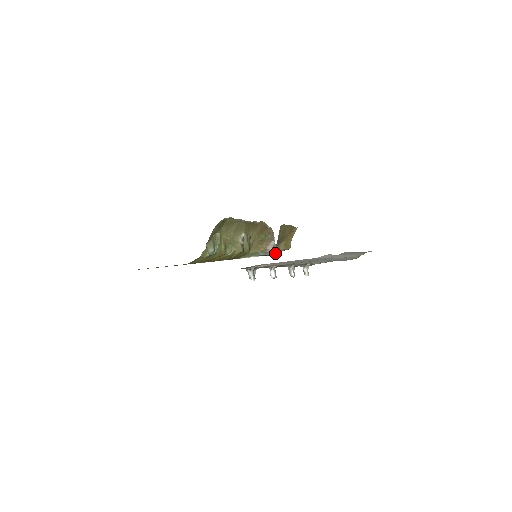
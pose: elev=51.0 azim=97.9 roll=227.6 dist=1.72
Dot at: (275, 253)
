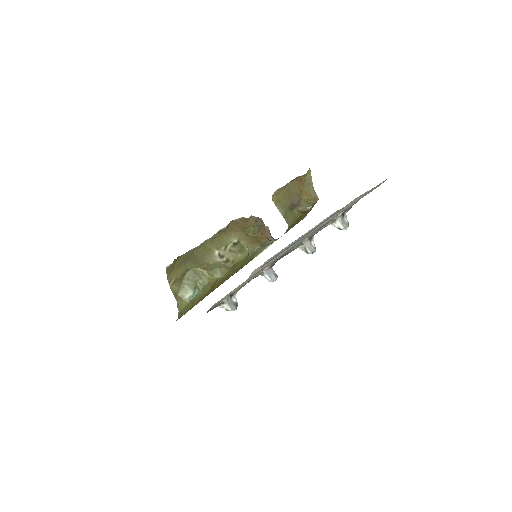
Dot at: occluded
